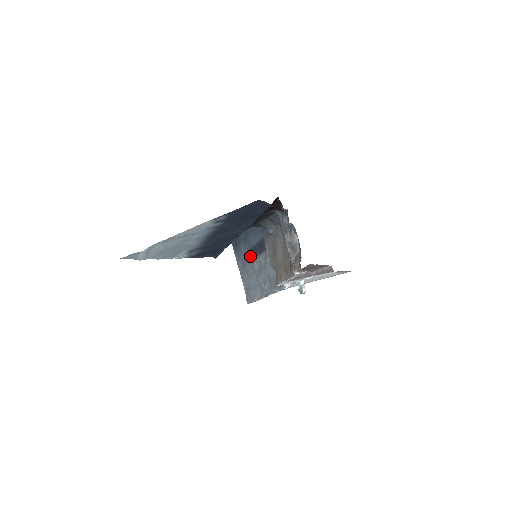
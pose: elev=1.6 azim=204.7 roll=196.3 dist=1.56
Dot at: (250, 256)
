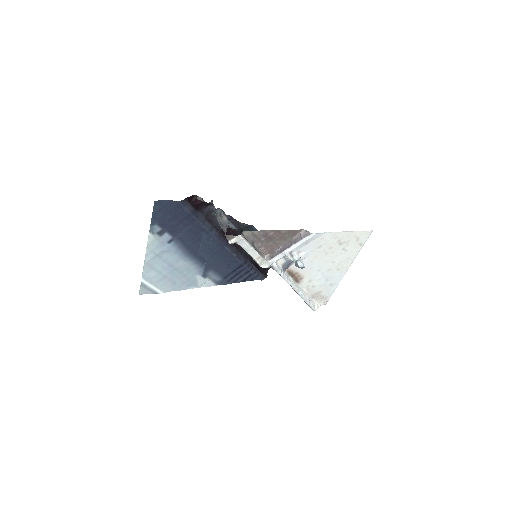
Dot at: occluded
